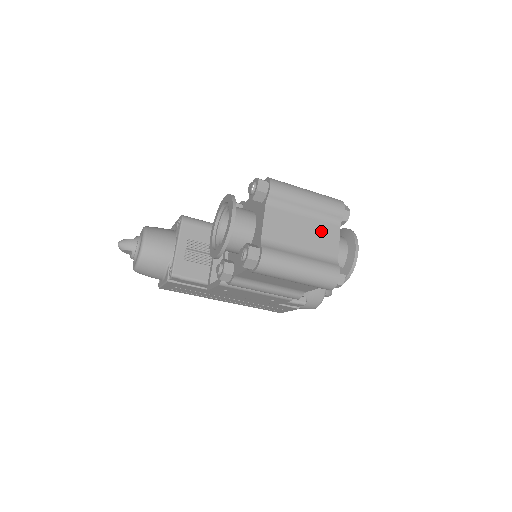
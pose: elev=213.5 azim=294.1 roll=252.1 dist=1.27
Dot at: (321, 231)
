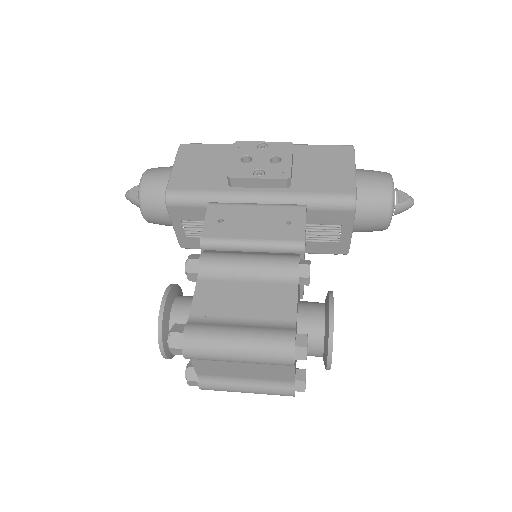
Dot at: (268, 369)
